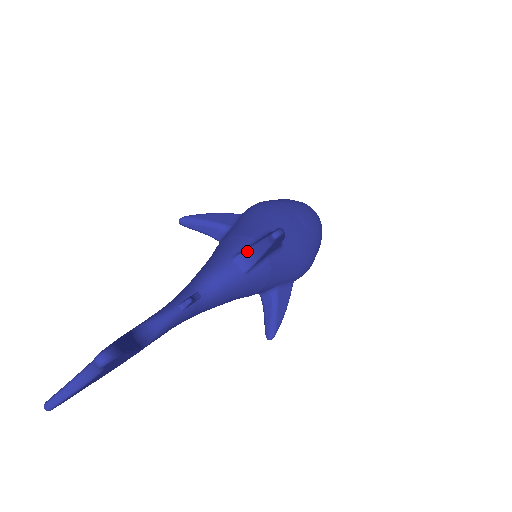
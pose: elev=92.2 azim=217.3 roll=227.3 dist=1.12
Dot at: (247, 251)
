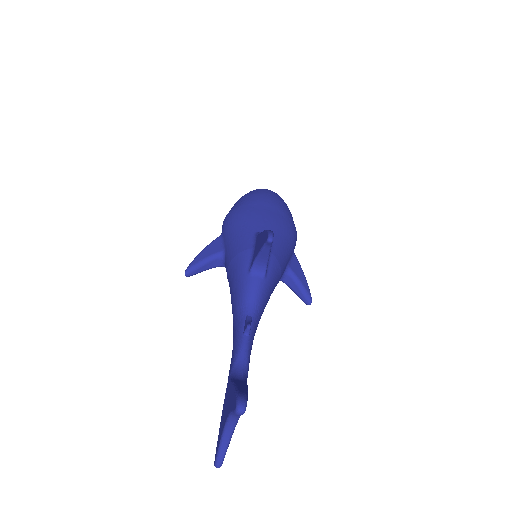
Dot at: (256, 262)
